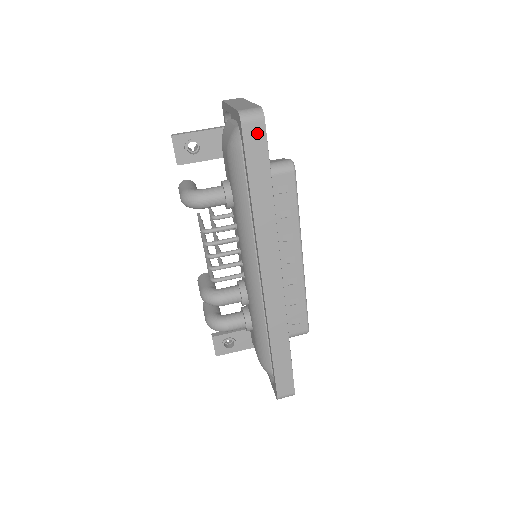
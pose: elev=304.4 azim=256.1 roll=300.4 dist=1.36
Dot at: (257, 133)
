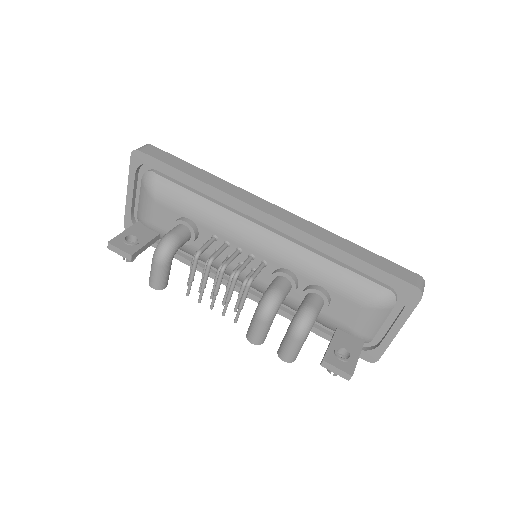
Dot at: (154, 151)
